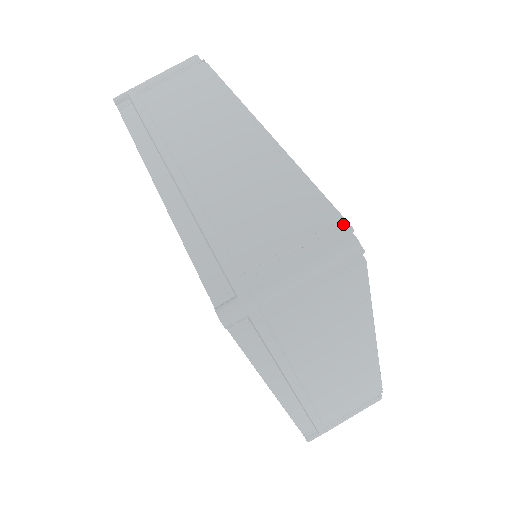
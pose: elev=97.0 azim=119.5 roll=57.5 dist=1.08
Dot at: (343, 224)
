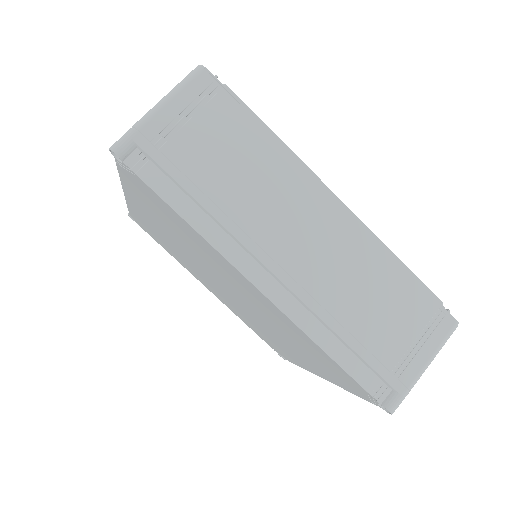
Dot at: (447, 312)
